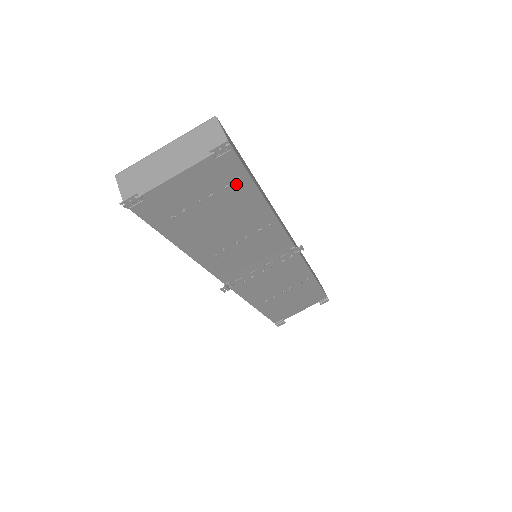
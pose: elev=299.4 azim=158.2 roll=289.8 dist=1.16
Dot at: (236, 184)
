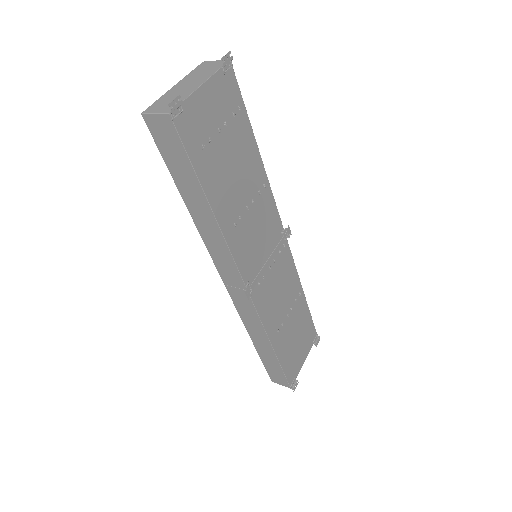
Dot at: (238, 115)
